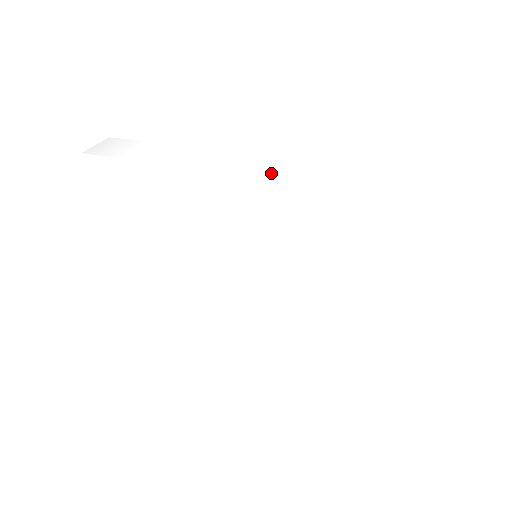
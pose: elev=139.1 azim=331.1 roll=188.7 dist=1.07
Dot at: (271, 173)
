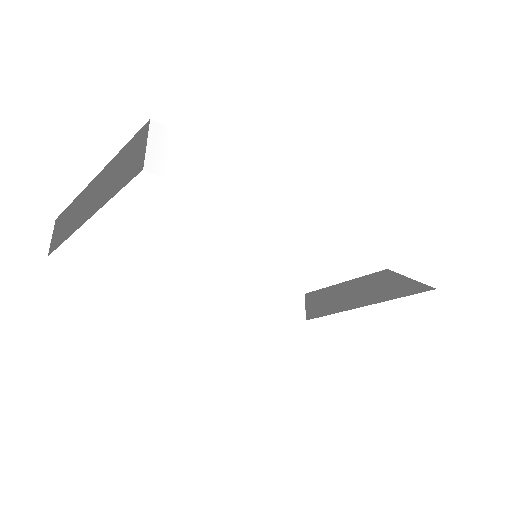
Dot at: (355, 248)
